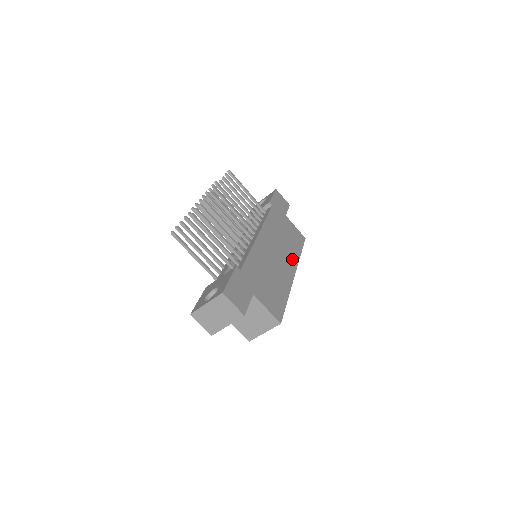
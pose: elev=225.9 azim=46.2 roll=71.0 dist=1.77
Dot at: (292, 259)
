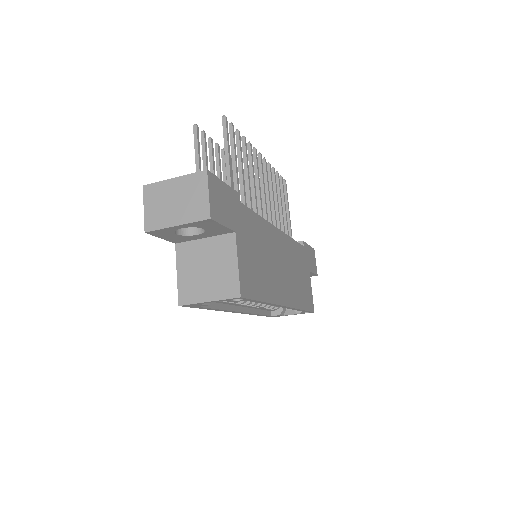
Dot at: (292, 296)
